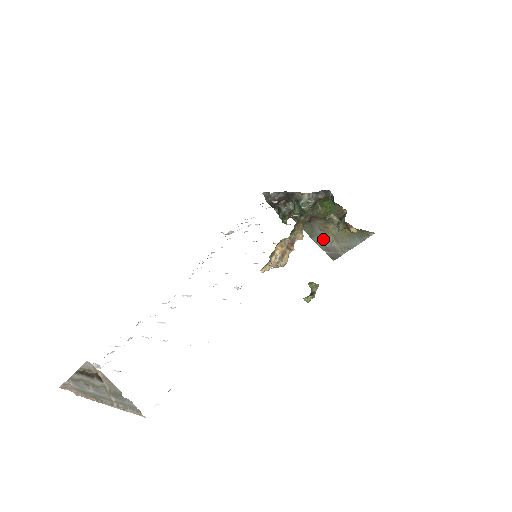
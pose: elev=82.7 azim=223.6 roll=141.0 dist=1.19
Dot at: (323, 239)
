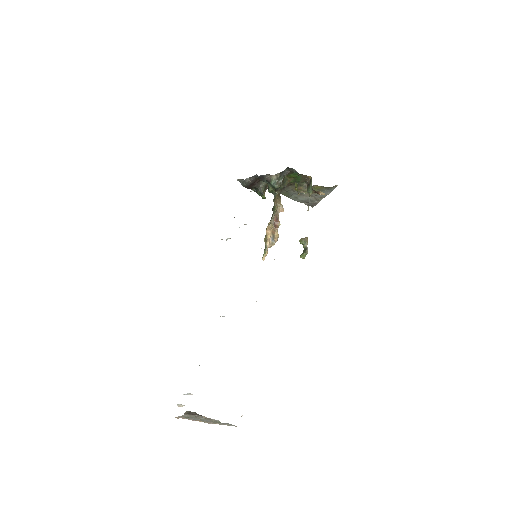
Dot at: (299, 196)
